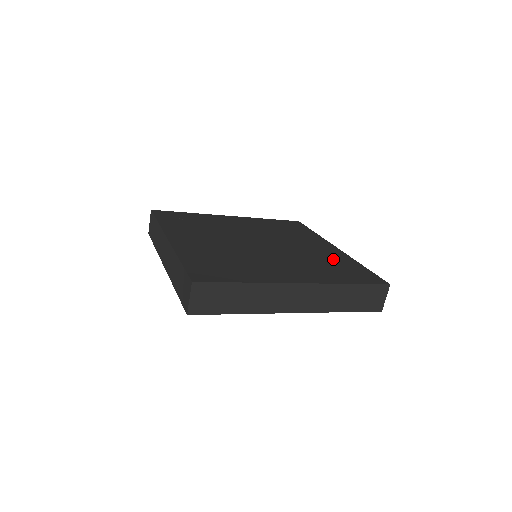
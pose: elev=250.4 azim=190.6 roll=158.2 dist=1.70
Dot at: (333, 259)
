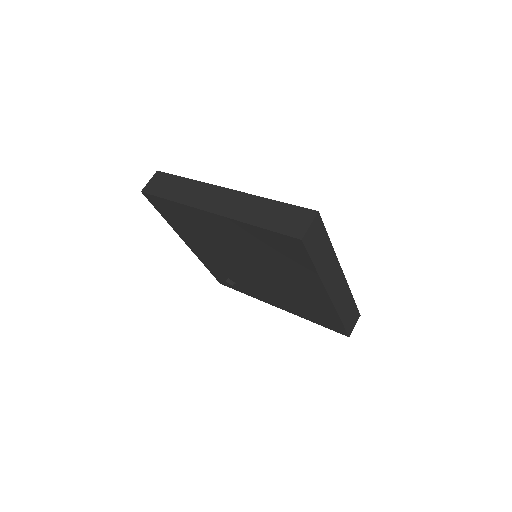
Dot at: occluded
